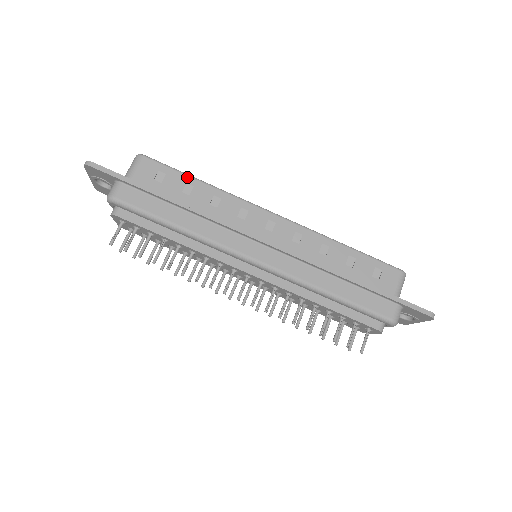
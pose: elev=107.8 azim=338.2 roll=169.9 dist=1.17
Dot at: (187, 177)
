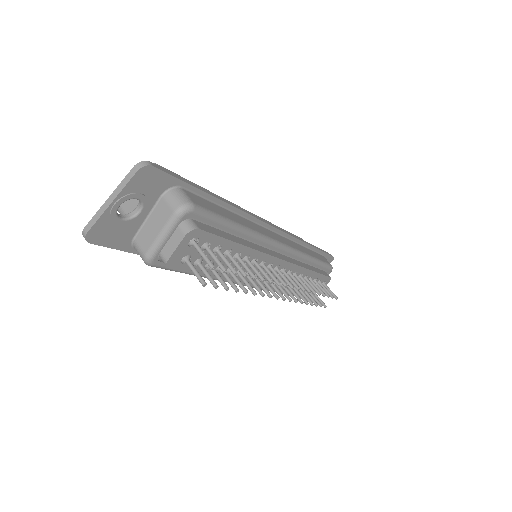
Dot at: (195, 184)
